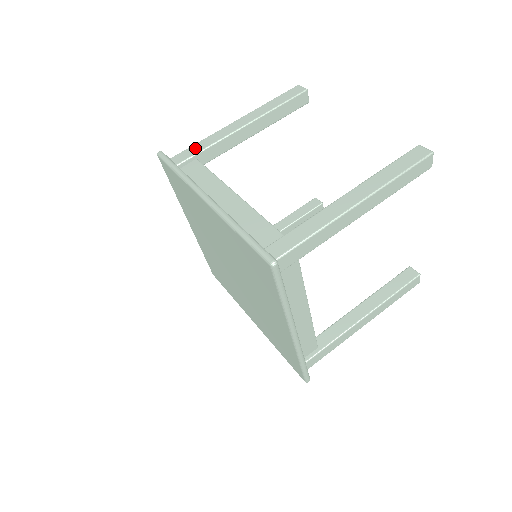
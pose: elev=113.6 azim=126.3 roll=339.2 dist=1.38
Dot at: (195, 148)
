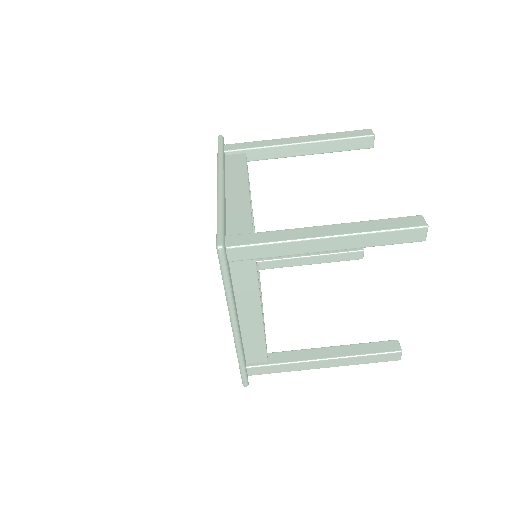
Dot at: (250, 144)
